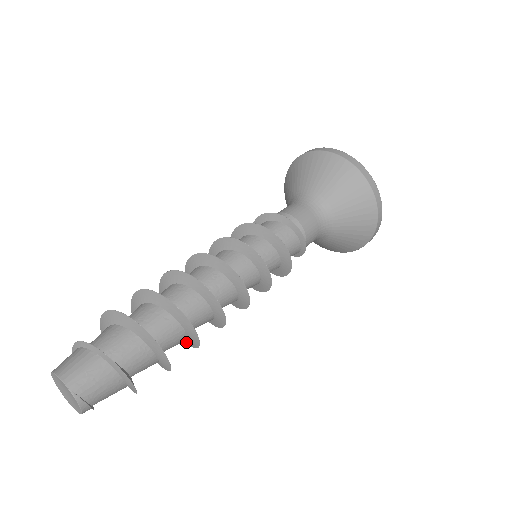
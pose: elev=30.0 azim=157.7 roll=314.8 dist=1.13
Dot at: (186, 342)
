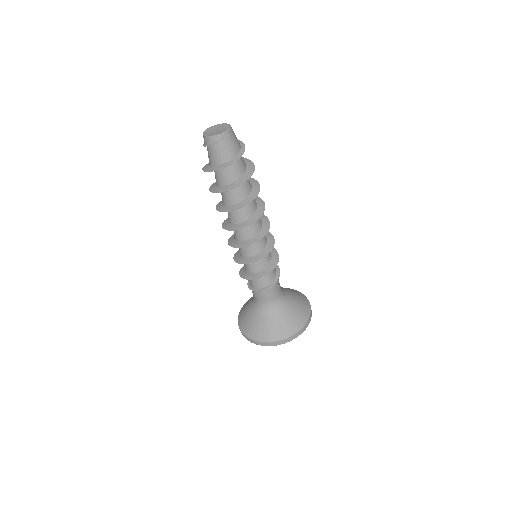
Dot at: (225, 210)
